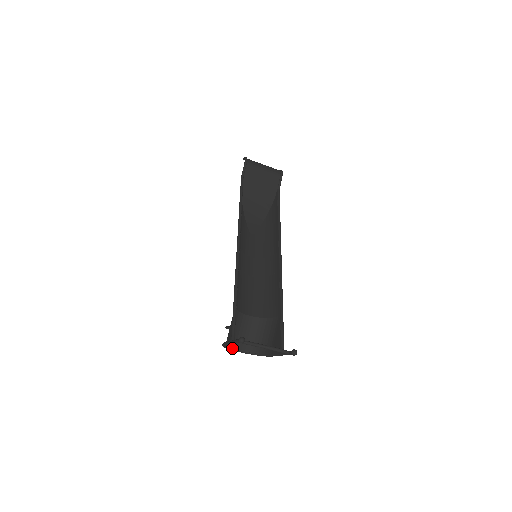
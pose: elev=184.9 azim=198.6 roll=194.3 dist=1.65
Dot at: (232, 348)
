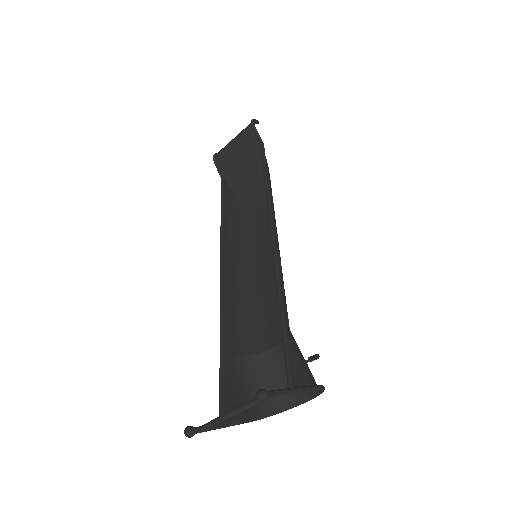
Dot at: (286, 407)
